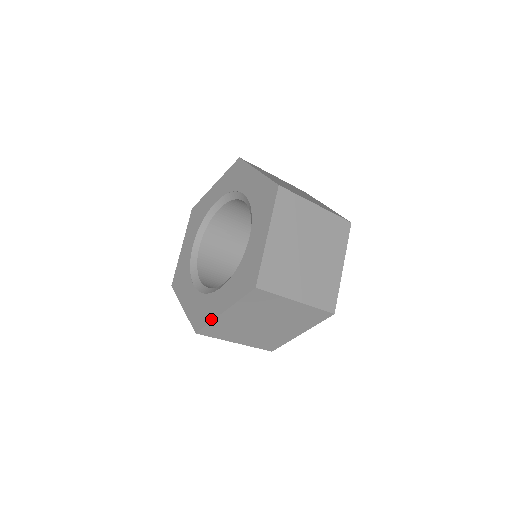
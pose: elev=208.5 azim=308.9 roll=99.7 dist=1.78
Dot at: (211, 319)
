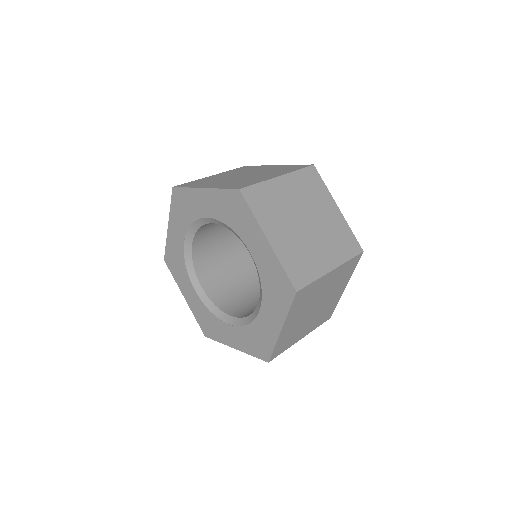
Dot at: (221, 342)
